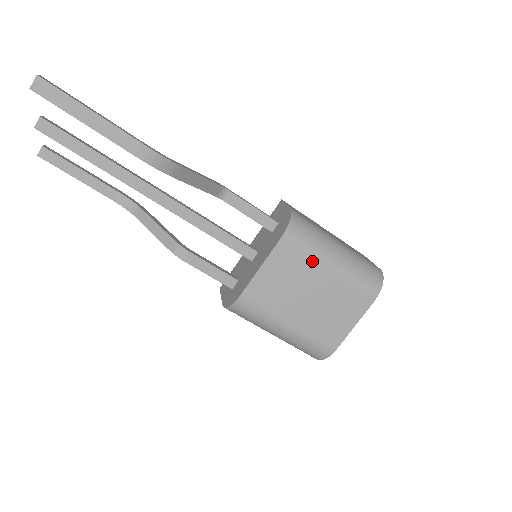
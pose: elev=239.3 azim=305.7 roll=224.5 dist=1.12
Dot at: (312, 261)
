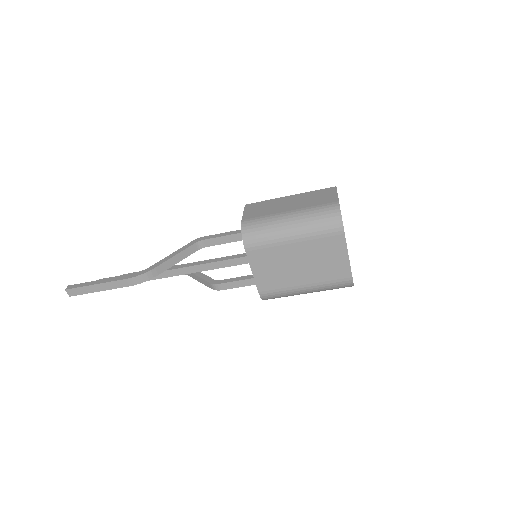
Dot at: (277, 246)
